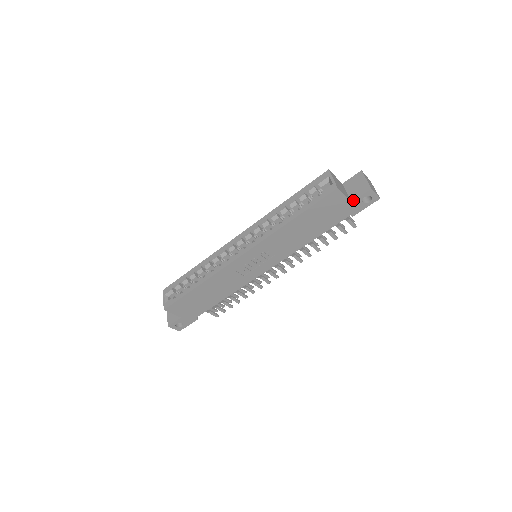
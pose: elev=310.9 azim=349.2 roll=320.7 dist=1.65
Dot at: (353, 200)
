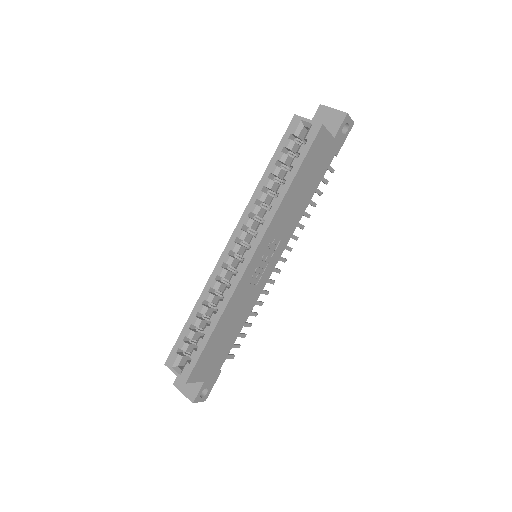
Dot at: (335, 135)
